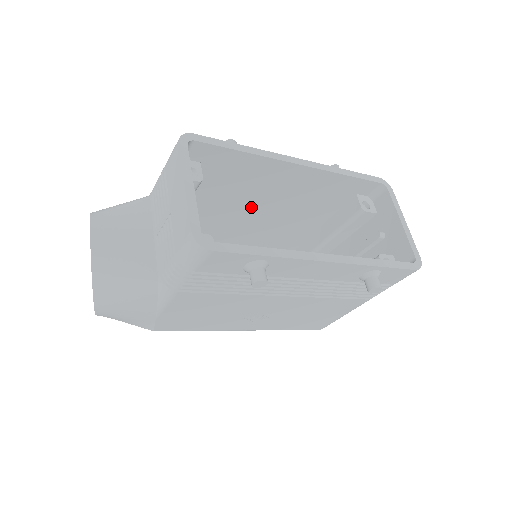
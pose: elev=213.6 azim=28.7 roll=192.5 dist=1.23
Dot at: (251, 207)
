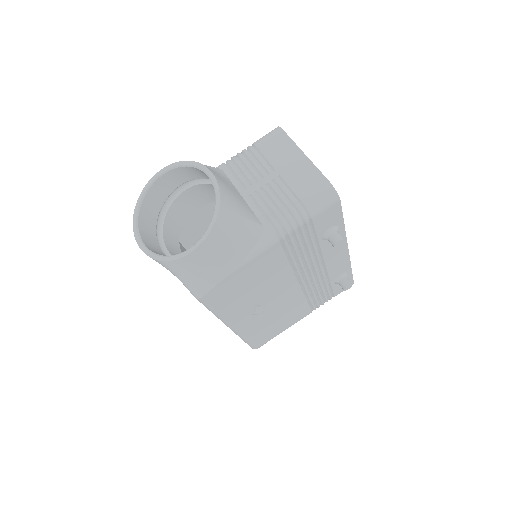
Dot at: occluded
